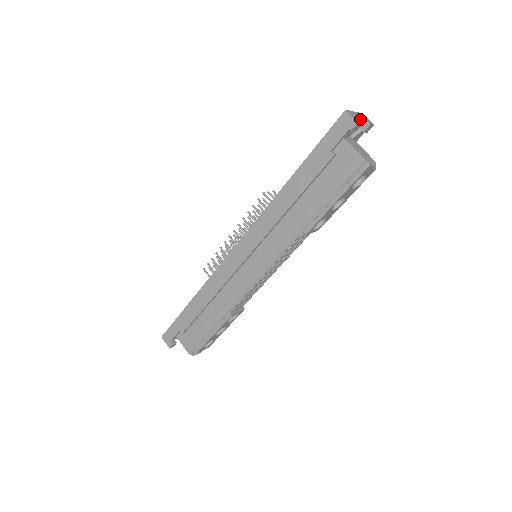
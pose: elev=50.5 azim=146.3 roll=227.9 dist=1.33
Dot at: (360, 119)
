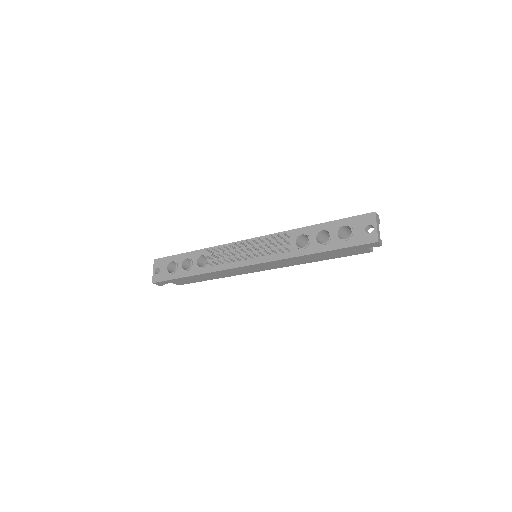
Dot at: (379, 232)
